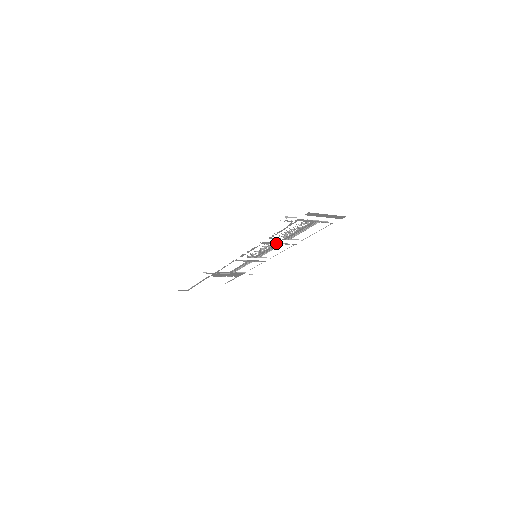
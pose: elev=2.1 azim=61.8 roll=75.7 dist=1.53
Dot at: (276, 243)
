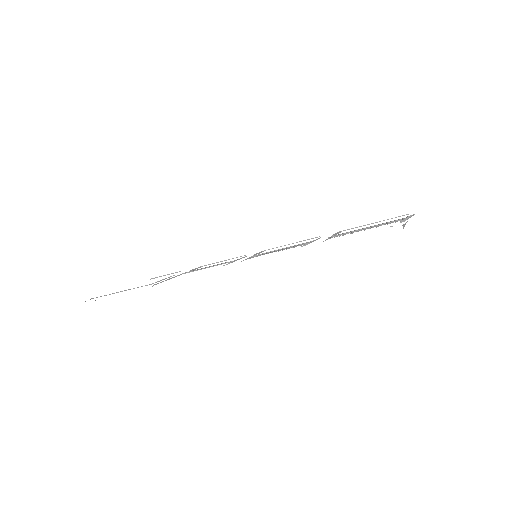
Dot at: (311, 242)
